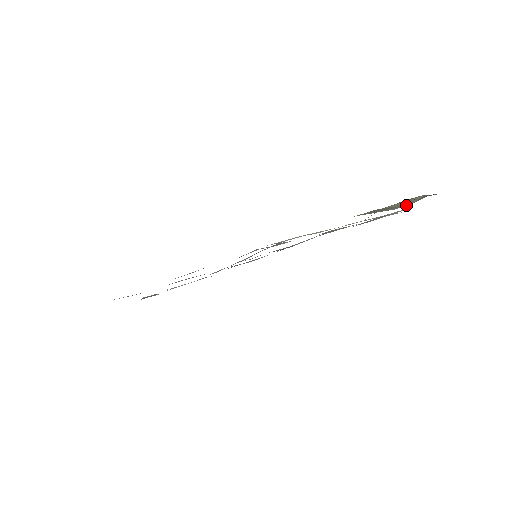
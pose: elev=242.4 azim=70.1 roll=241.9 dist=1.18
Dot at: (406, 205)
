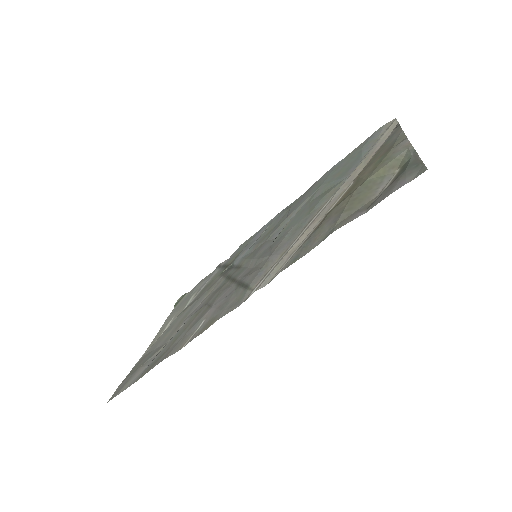
Dot at: (390, 175)
